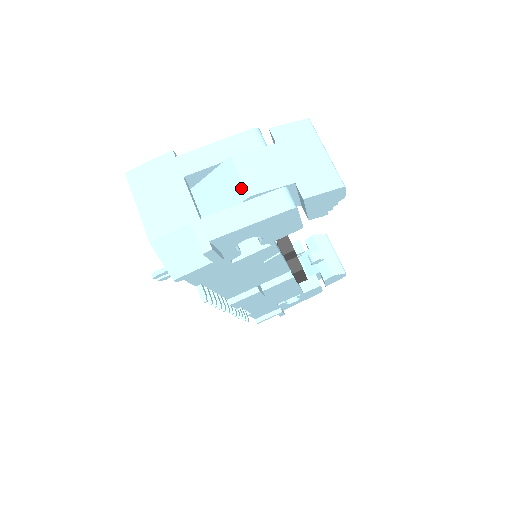
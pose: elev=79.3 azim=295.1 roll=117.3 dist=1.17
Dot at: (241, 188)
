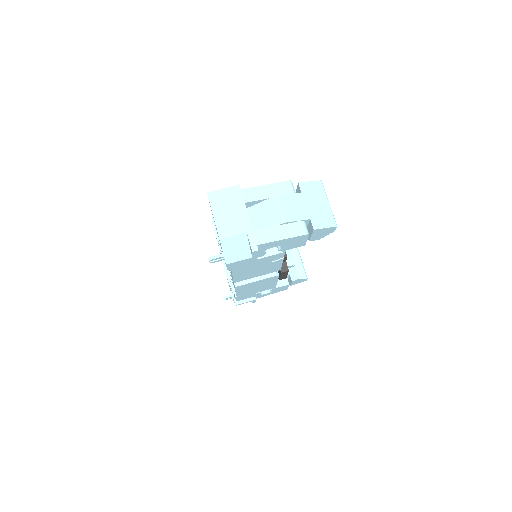
Dot at: (279, 217)
